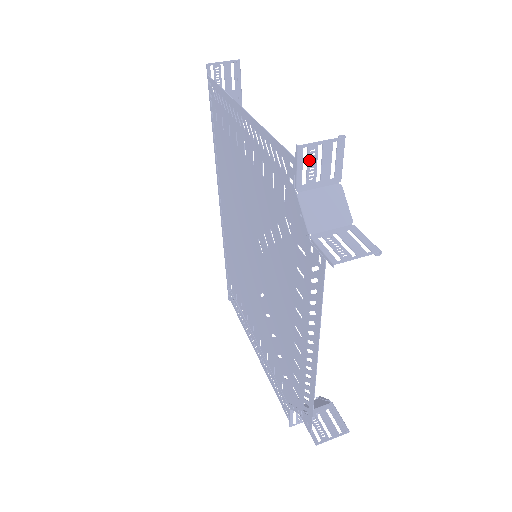
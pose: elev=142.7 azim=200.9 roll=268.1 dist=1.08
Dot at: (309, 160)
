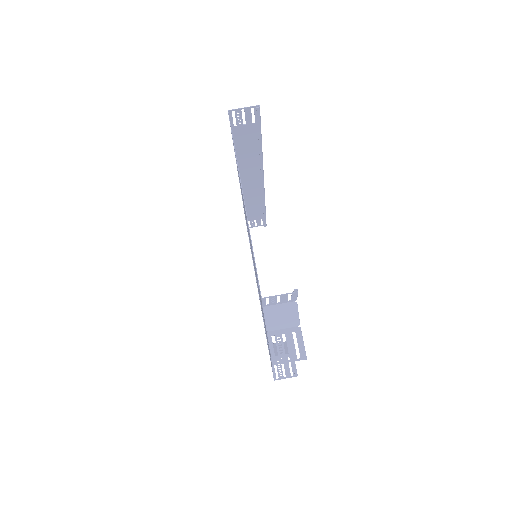
Dot at: (271, 300)
